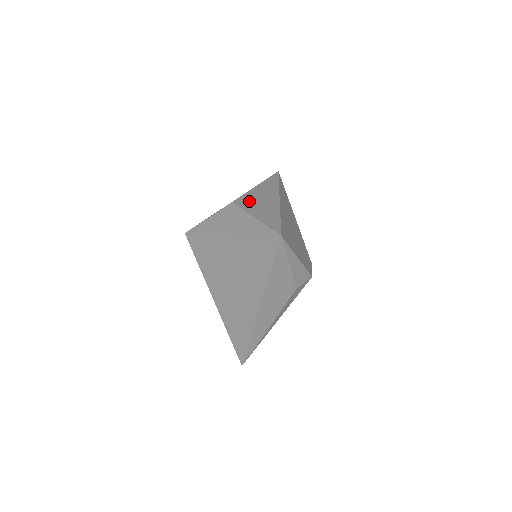
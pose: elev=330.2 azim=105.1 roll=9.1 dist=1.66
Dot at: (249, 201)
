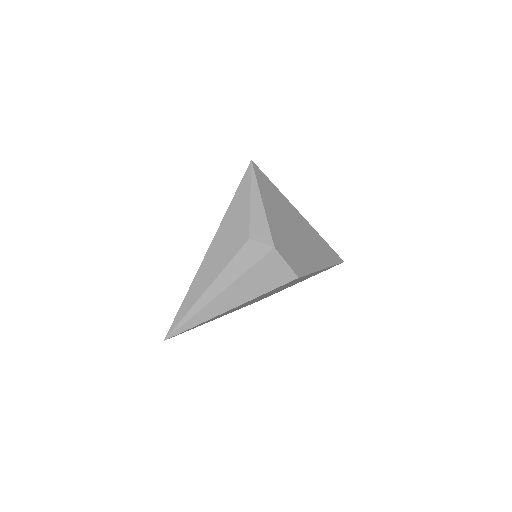
Dot at: occluded
